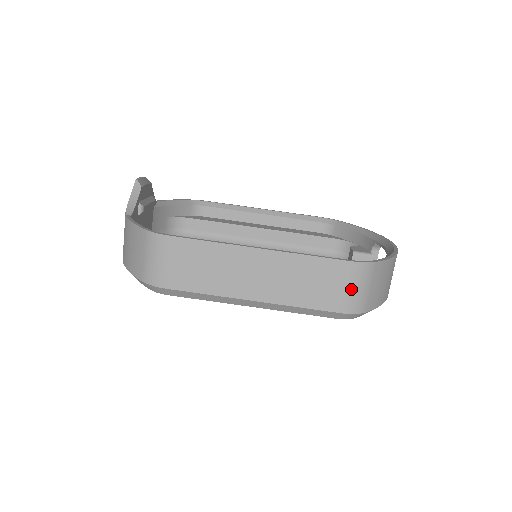
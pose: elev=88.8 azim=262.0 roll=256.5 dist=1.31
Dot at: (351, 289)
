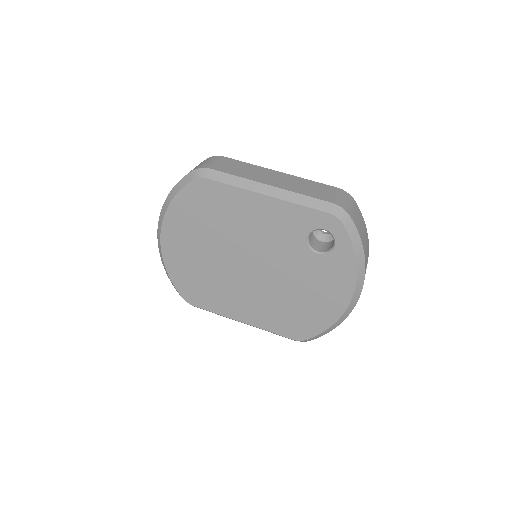
Dot at: (339, 197)
